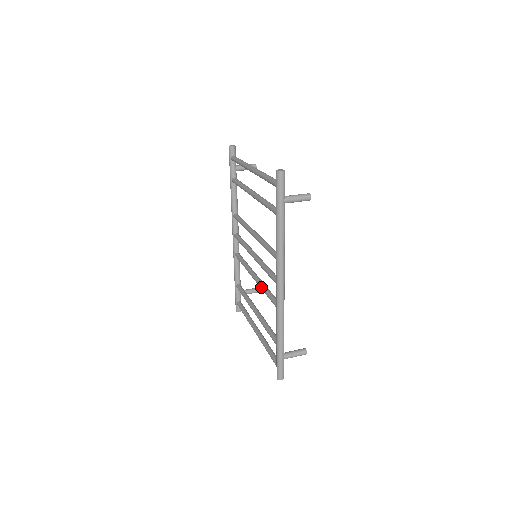
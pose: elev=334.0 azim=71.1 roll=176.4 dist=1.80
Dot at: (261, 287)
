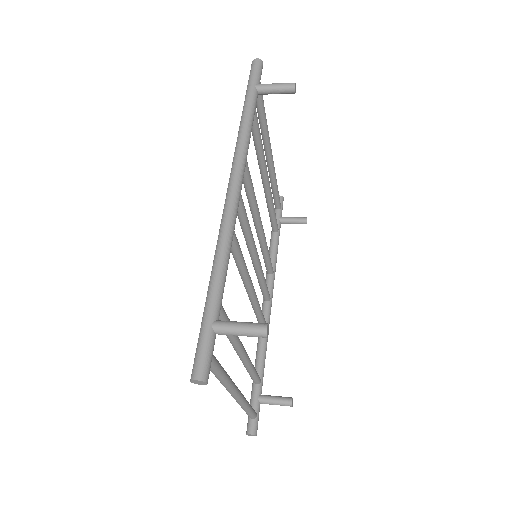
Dot at: occluded
